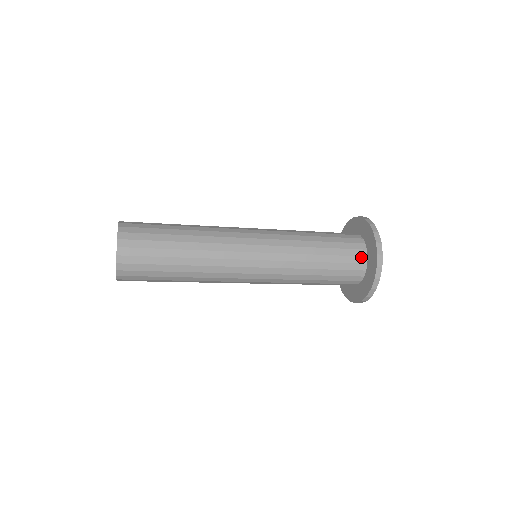
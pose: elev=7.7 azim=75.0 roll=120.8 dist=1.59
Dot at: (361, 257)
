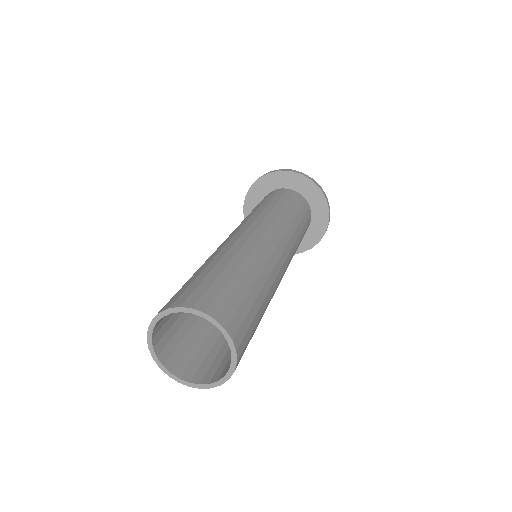
Dot at: (309, 209)
